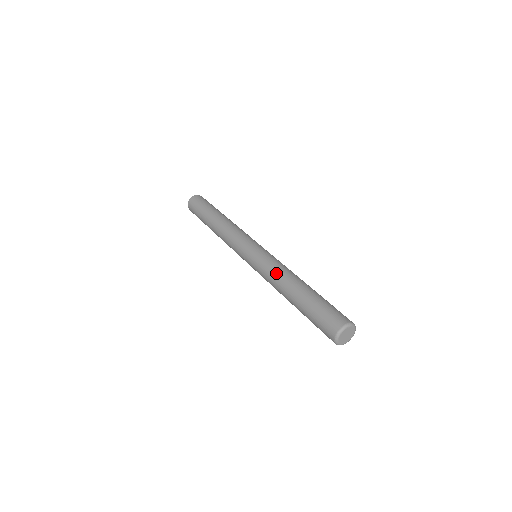
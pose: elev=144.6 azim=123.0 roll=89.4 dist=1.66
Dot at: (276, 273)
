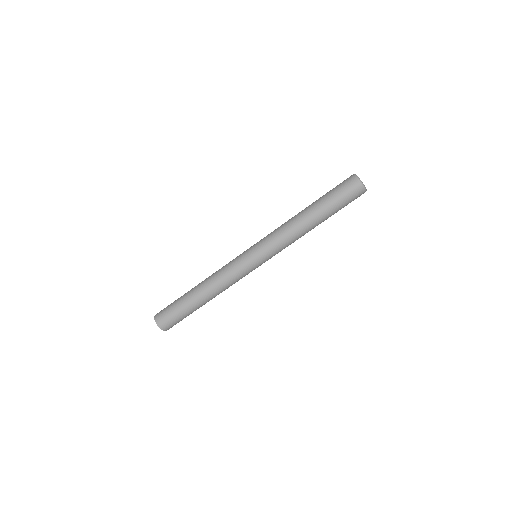
Dot at: occluded
